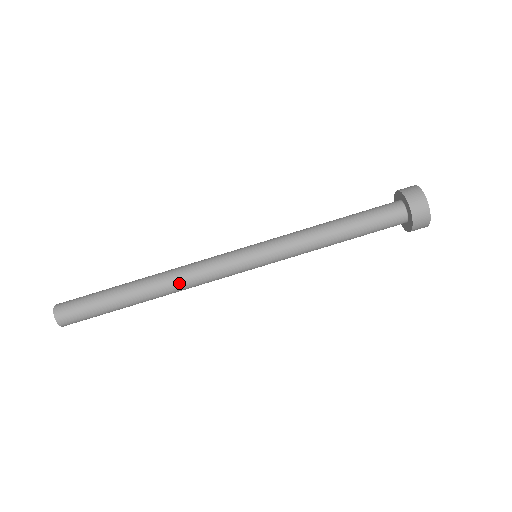
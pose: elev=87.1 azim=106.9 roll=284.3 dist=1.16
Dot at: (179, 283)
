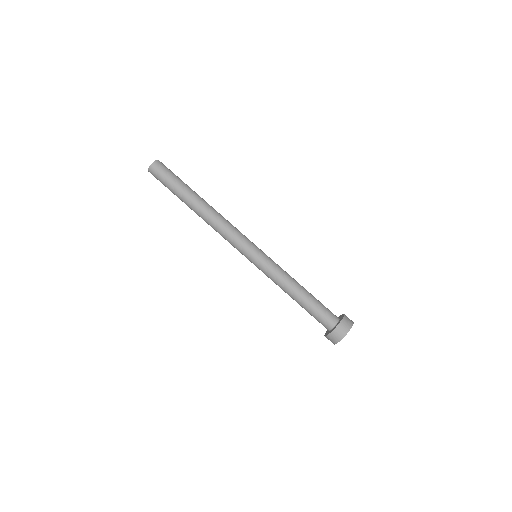
Dot at: (216, 219)
